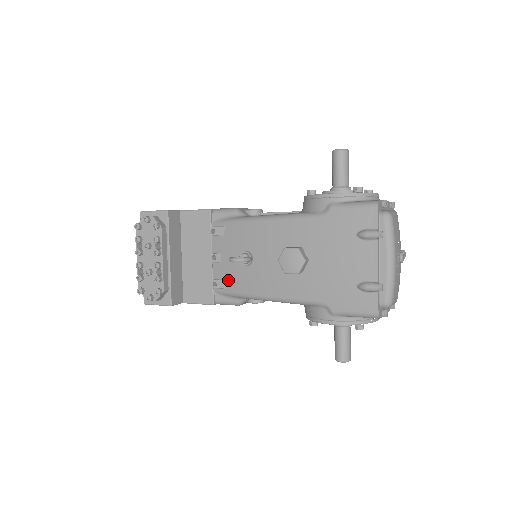
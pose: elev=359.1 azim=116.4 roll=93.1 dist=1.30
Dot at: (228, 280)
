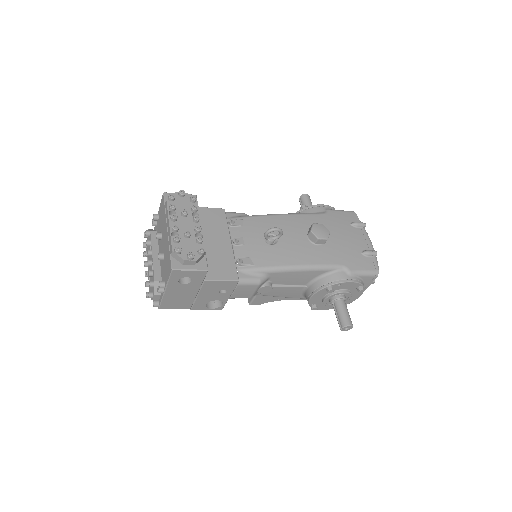
Dot at: (254, 257)
